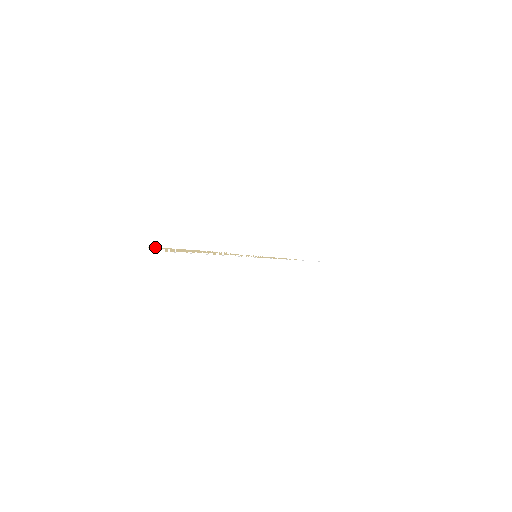
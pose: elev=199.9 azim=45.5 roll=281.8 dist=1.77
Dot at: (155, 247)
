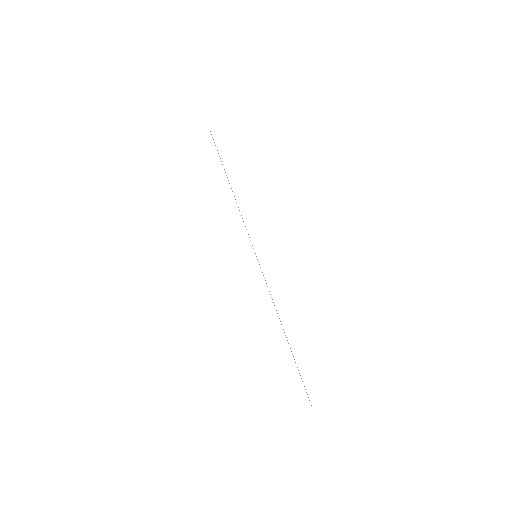
Dot at: occluded
